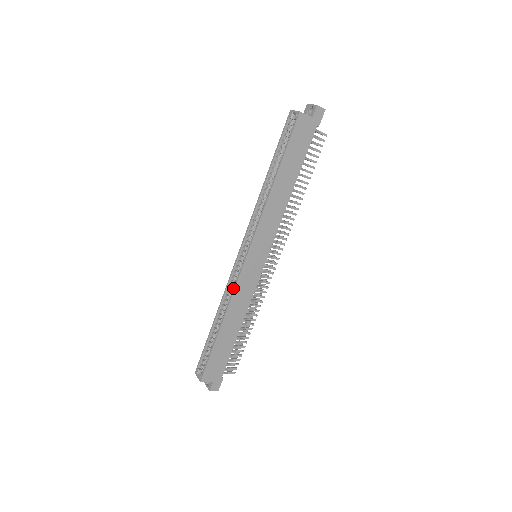
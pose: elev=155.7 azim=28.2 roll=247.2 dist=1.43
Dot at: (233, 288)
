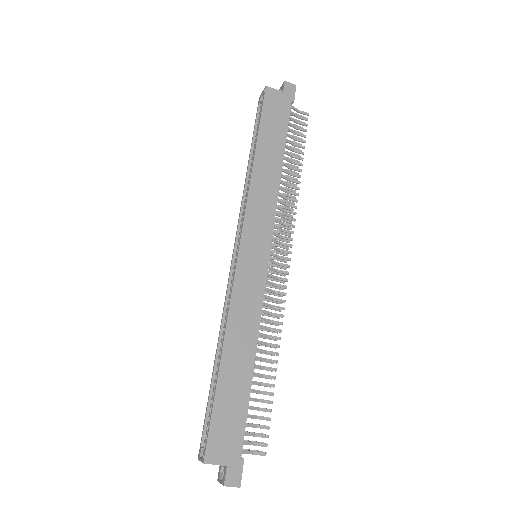
Dot at: occluded
